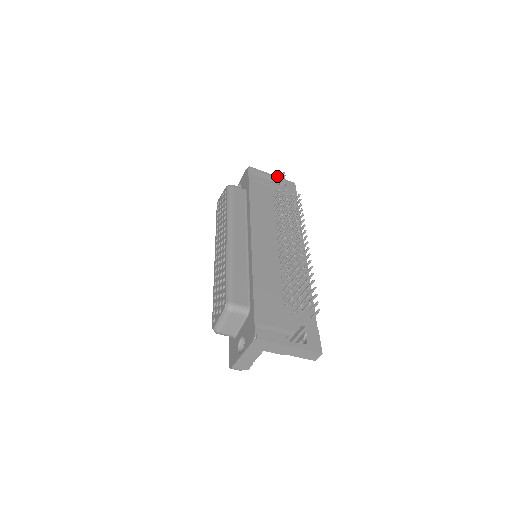
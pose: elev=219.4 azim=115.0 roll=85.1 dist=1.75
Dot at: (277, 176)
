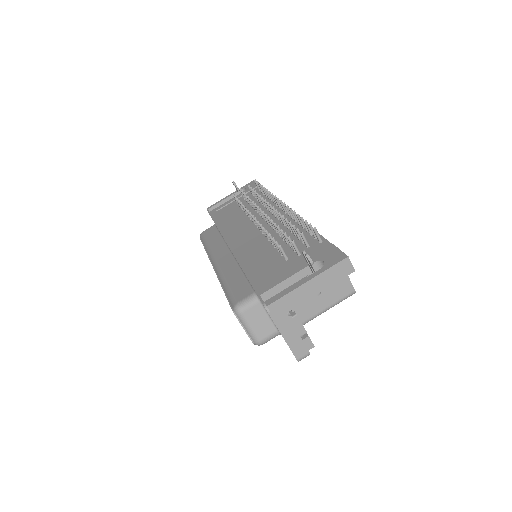
Dot at: (235, 191)
